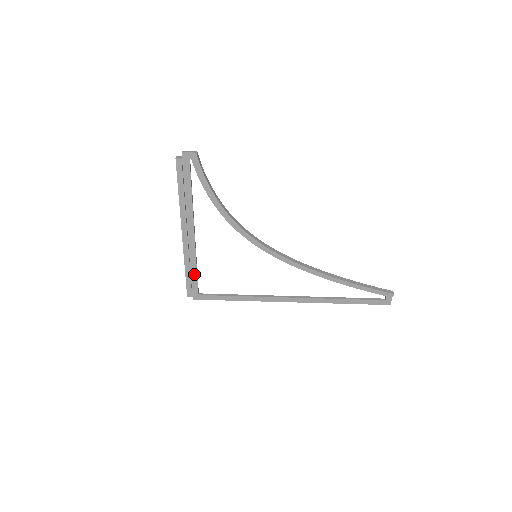
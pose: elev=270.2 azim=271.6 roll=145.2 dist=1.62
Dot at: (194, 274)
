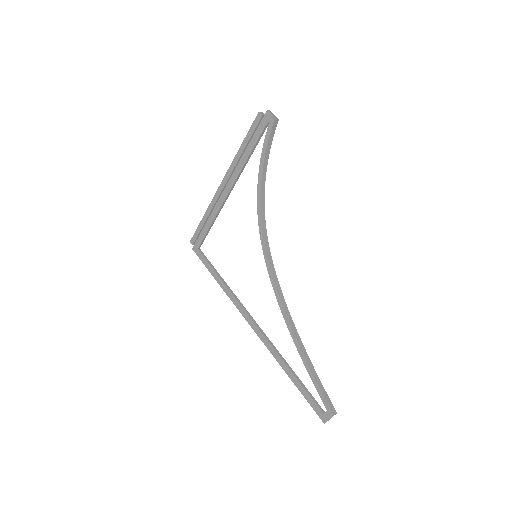
Dot at: (207, 227)
